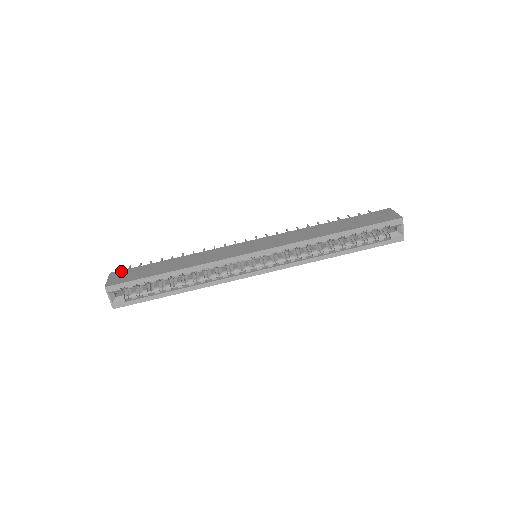
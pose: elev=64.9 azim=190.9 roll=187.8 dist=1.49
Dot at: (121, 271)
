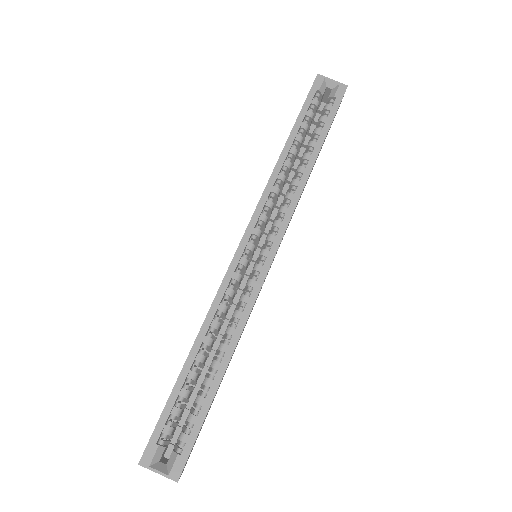
Dot at: occluded
